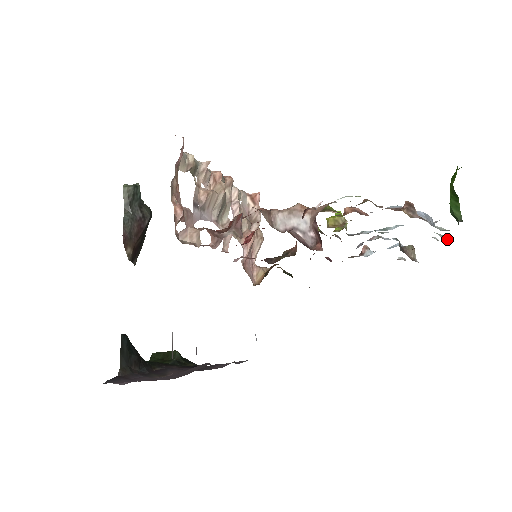
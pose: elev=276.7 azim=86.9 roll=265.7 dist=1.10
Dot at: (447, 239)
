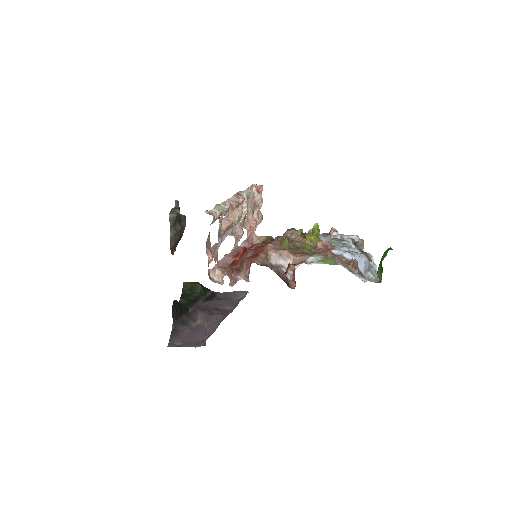
Dot at: occluded
